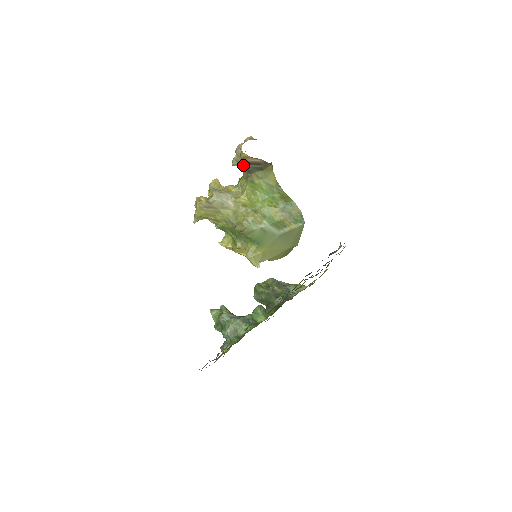
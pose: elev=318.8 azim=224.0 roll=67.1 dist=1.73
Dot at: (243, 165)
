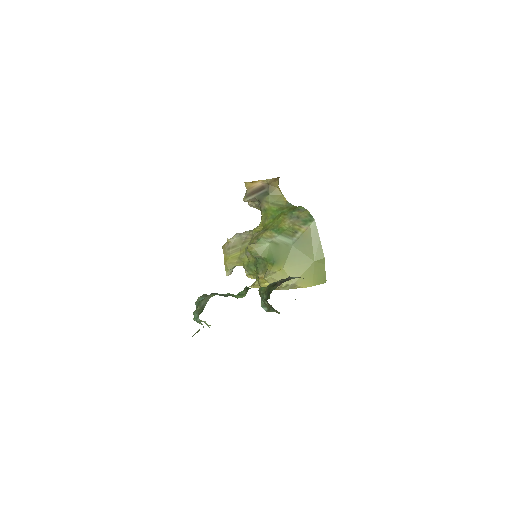
Dot at: (252, 196)
